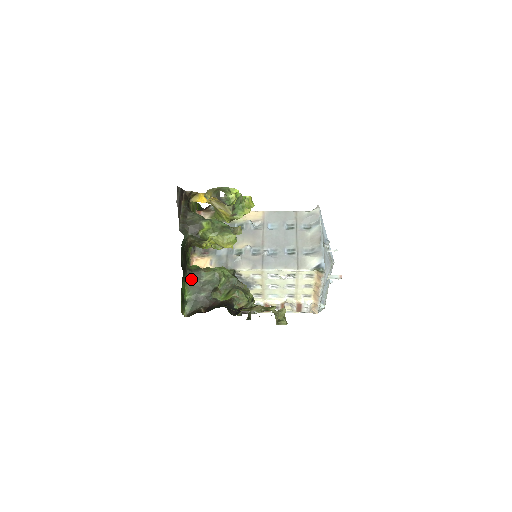
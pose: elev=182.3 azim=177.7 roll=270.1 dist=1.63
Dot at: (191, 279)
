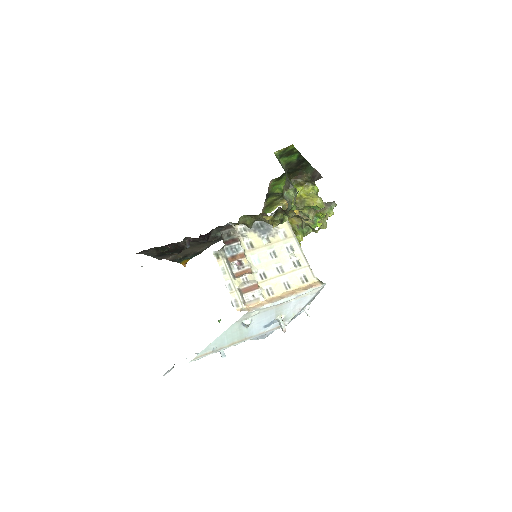
Dot at: (286, 170)
